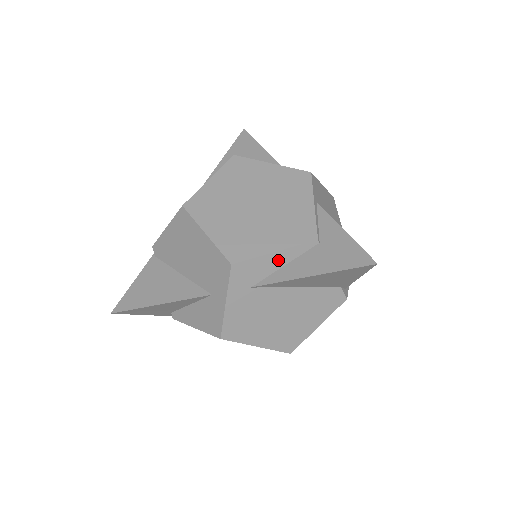
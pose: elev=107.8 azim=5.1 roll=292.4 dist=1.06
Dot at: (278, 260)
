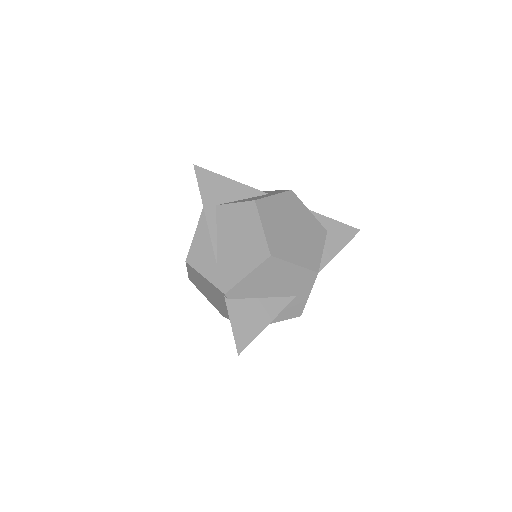
Dot at: occluded
